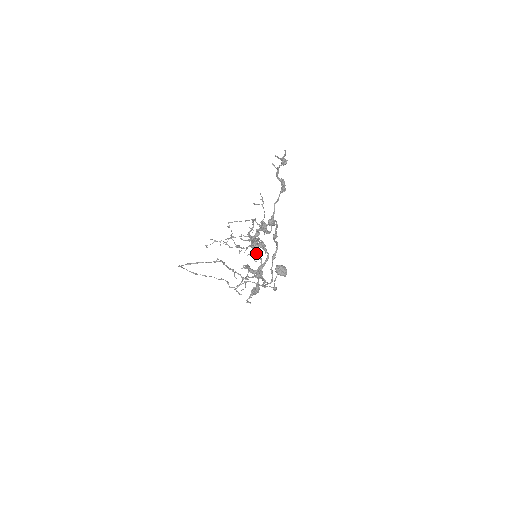
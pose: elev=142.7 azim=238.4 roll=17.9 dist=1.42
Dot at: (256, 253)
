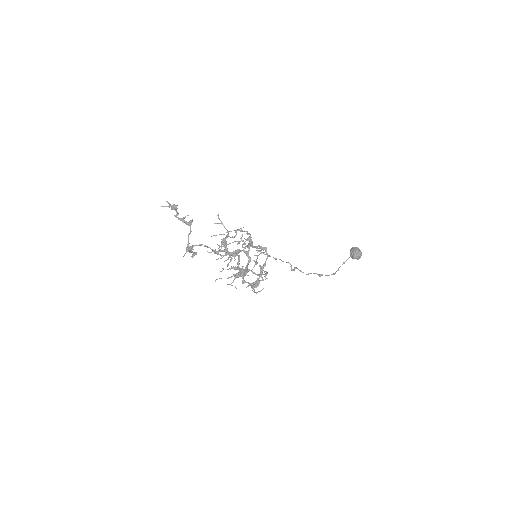
Dot at: (230, 259)
